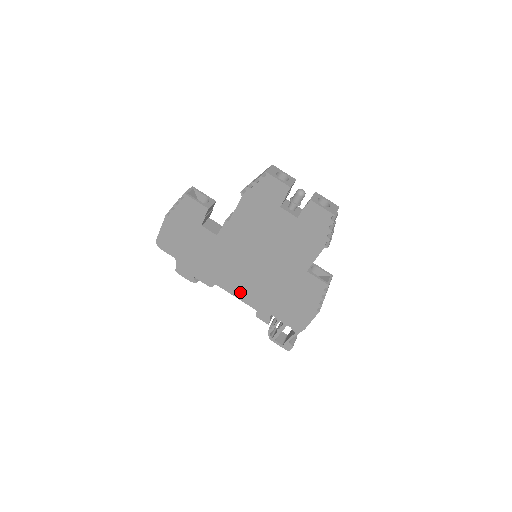
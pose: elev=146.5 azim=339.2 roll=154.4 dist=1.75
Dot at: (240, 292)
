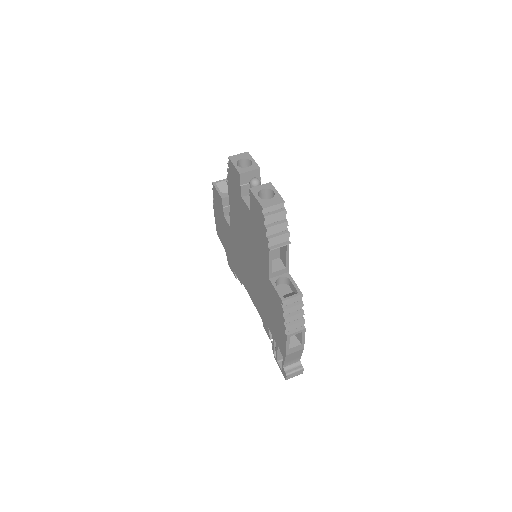
Dot at: (252, 294)
